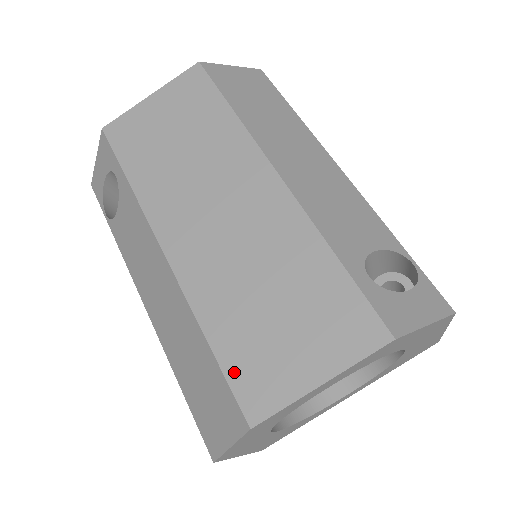
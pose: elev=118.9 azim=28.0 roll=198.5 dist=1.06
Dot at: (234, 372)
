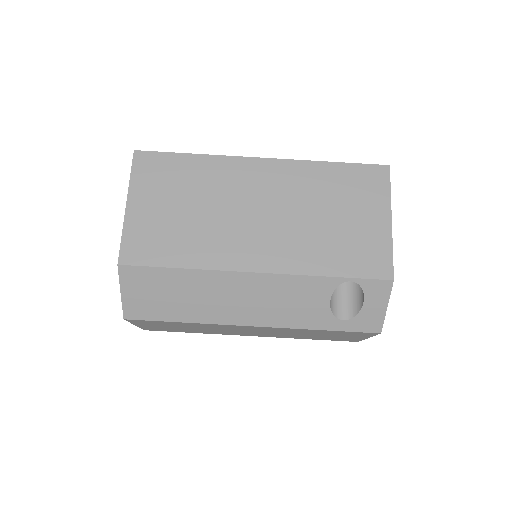
Dot at: (332, 340)
